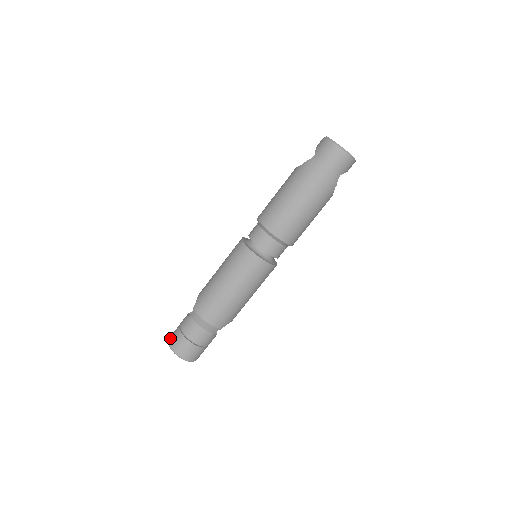
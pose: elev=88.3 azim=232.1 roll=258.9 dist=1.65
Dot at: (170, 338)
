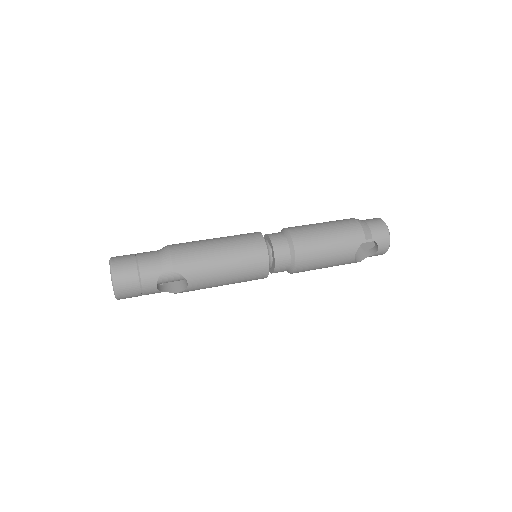
Dot at: occluded
